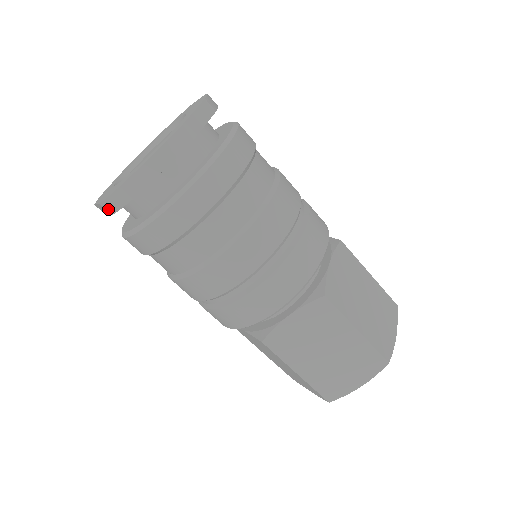
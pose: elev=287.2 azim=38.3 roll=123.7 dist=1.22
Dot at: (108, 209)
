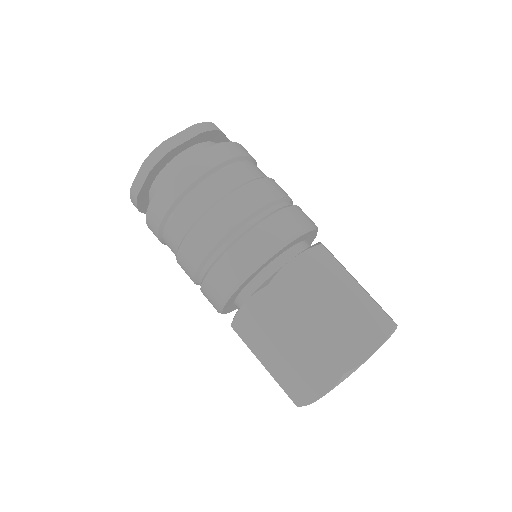
Dot at: (136, 207)
